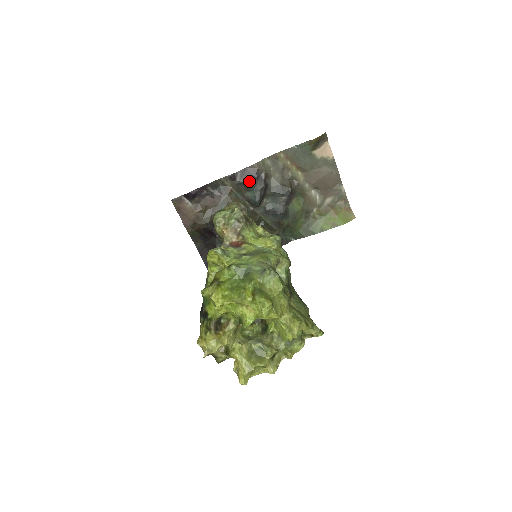
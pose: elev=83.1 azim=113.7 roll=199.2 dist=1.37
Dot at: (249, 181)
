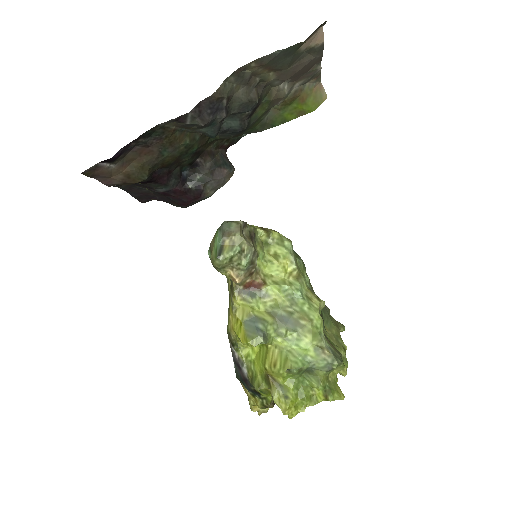
Dot at: (206, 120)
